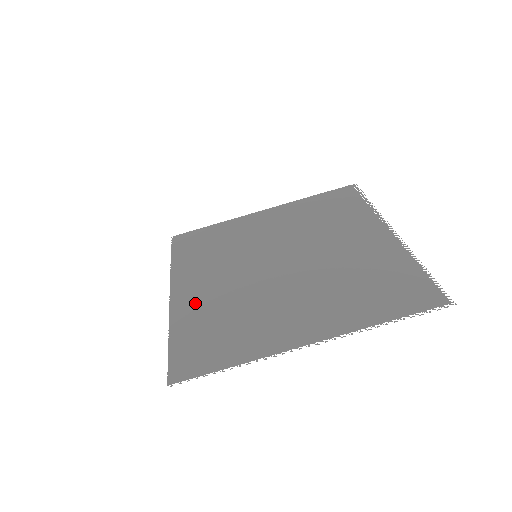
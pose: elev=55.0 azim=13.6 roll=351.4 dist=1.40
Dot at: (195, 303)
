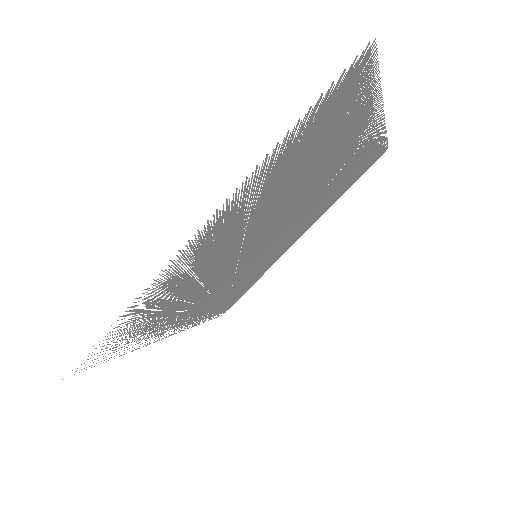
Dot at: (172, 322)
